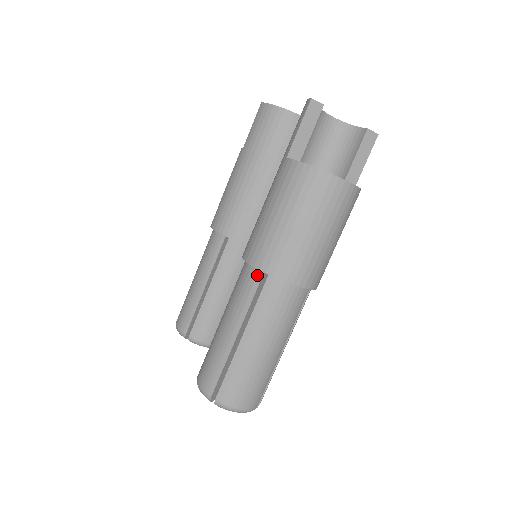
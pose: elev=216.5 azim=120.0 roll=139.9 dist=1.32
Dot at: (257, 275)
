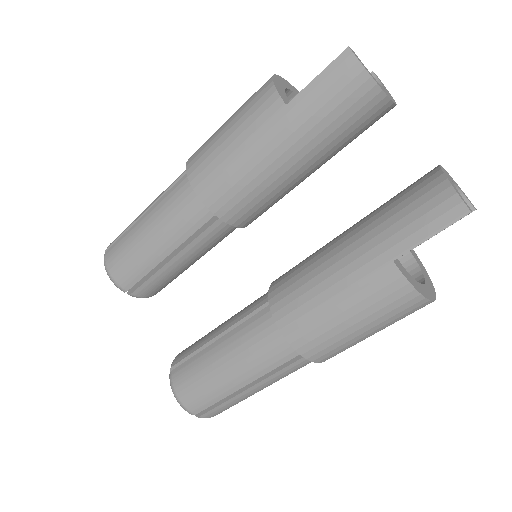
Dot at: (293, 353)
